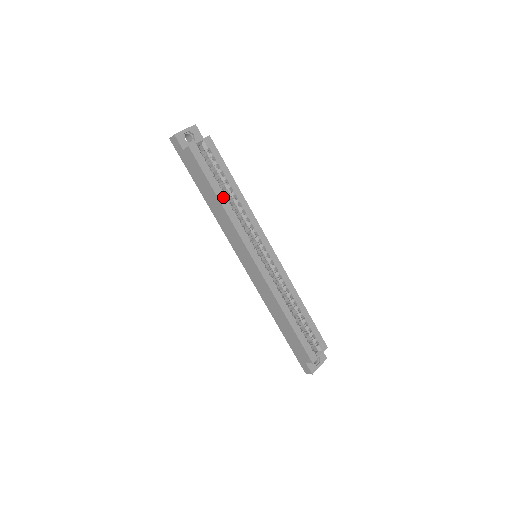
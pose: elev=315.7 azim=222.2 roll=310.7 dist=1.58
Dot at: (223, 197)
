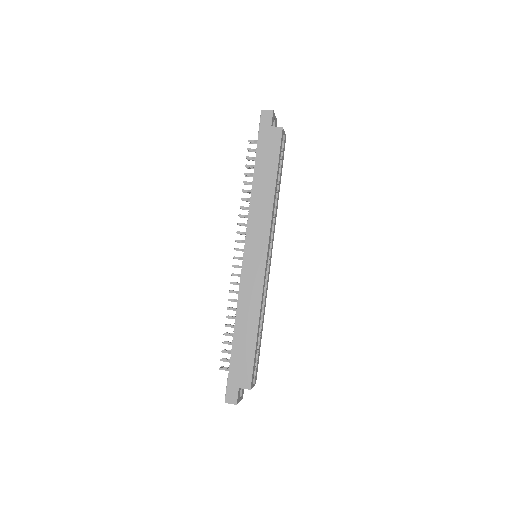
Dot at: (276, 186)
